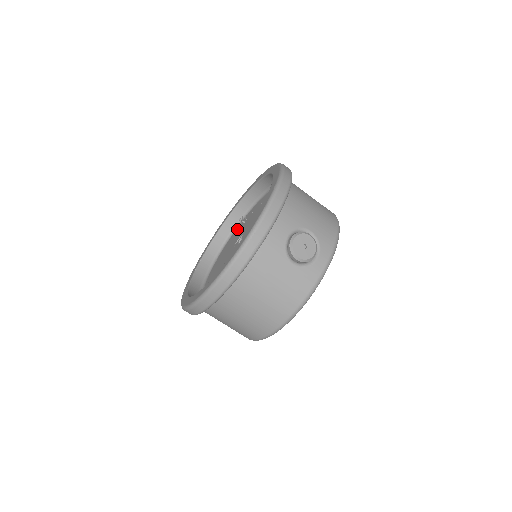
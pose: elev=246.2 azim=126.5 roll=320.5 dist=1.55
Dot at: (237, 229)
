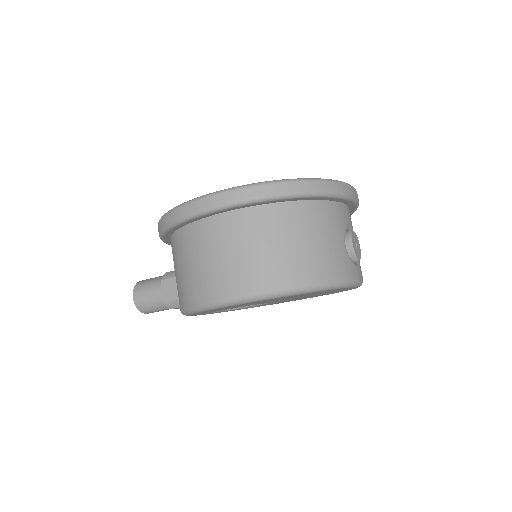
Dot at: occluded
